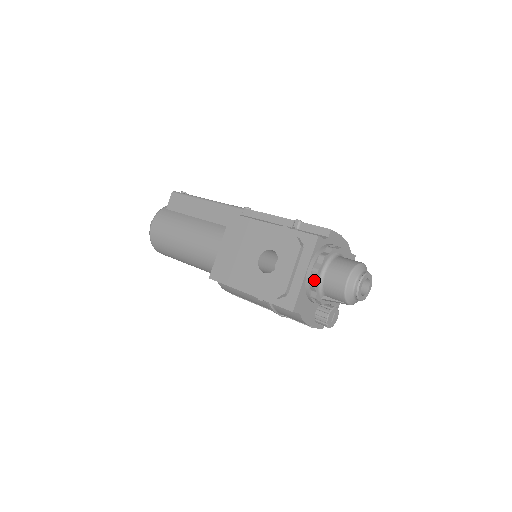
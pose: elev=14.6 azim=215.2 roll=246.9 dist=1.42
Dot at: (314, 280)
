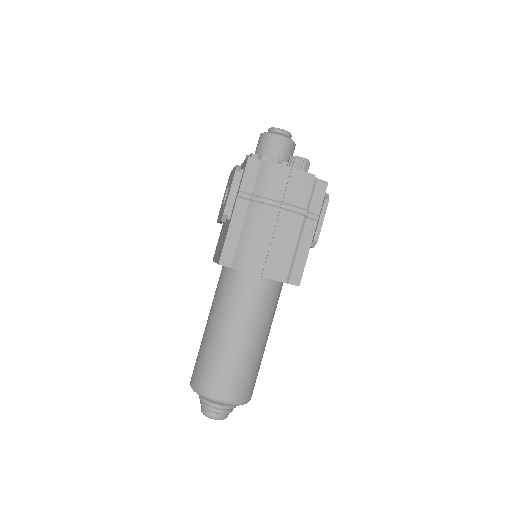
Dot at: (250, 156)
